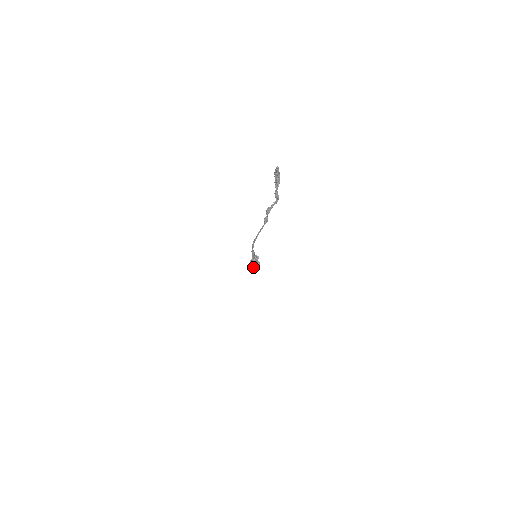
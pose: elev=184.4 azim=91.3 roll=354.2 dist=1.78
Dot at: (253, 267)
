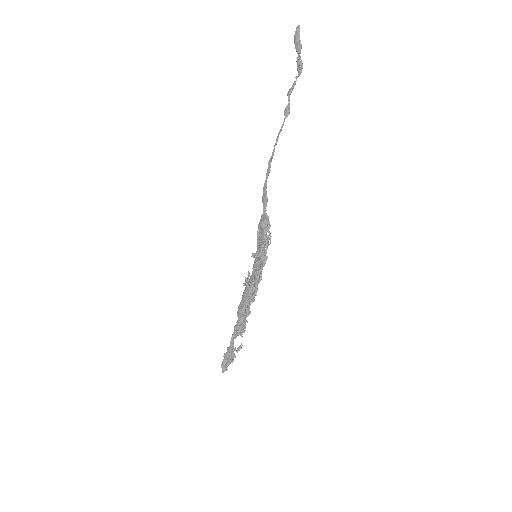
Dot at: (259, 257)
